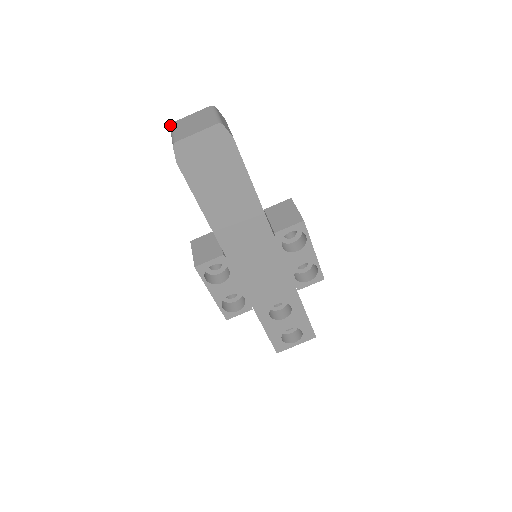
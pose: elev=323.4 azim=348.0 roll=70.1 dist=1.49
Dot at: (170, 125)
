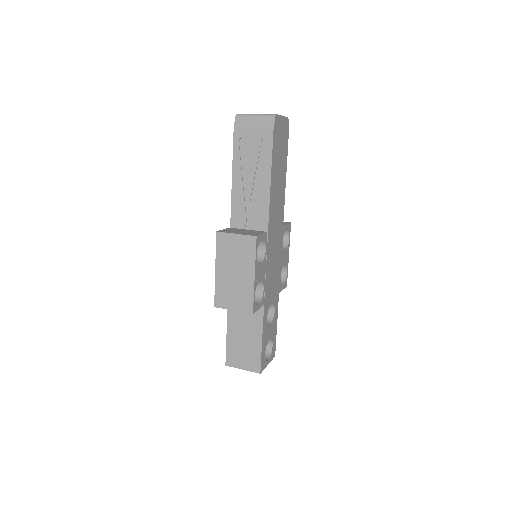
Dot at: (237, 114)
